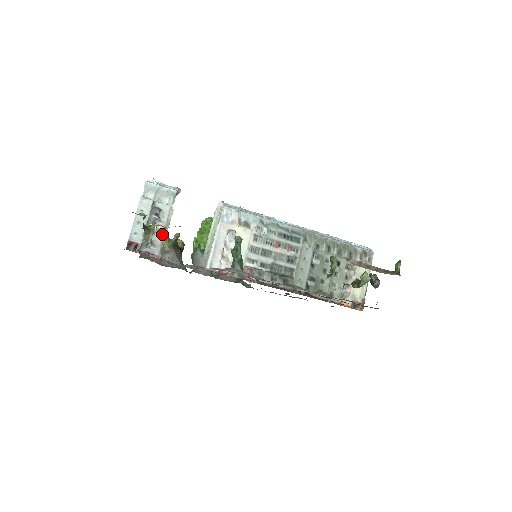
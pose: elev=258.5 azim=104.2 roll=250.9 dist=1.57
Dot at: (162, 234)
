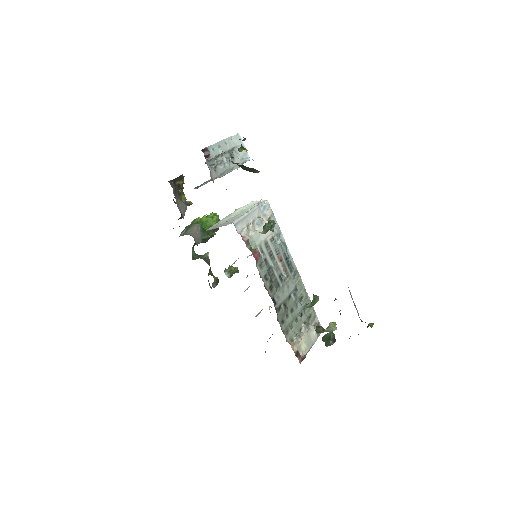
Dot at: (225, 170)
